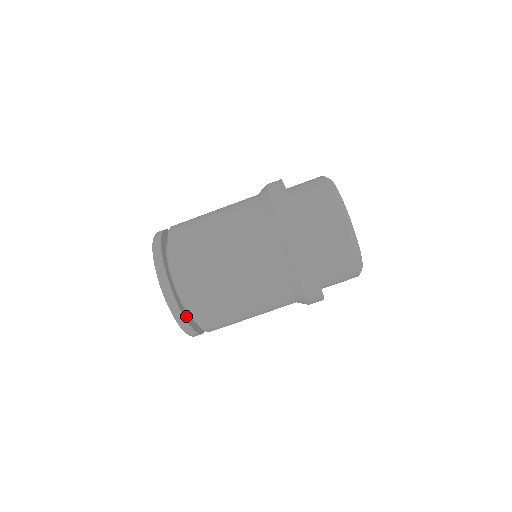
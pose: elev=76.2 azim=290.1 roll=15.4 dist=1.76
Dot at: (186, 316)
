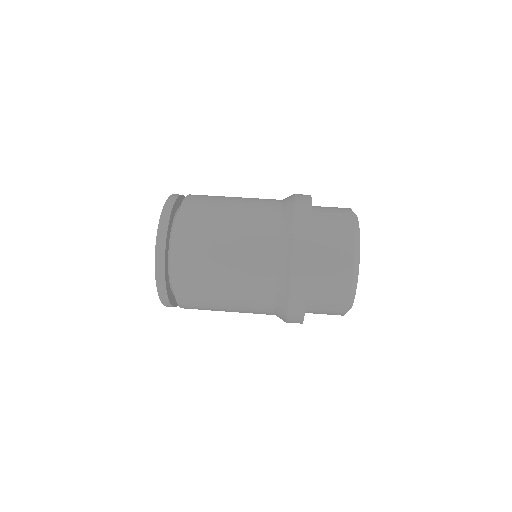
Dot at: (174, 211)
